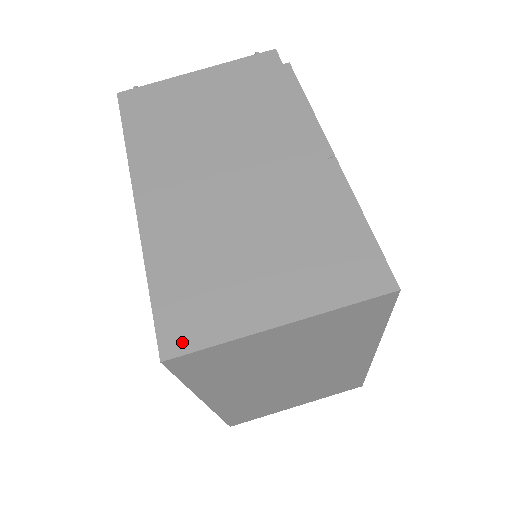
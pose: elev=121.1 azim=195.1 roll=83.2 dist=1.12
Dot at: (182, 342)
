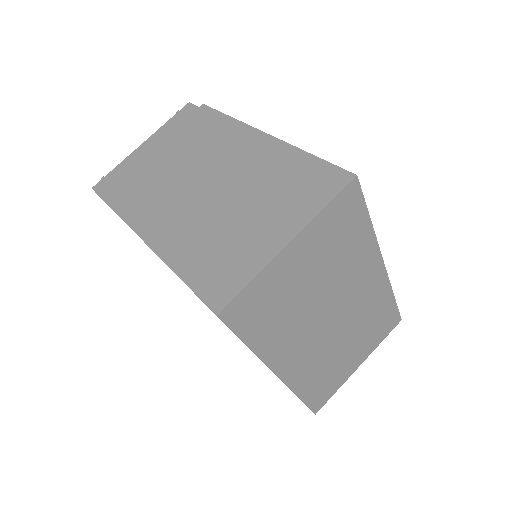
Dot at: (225, 295)
